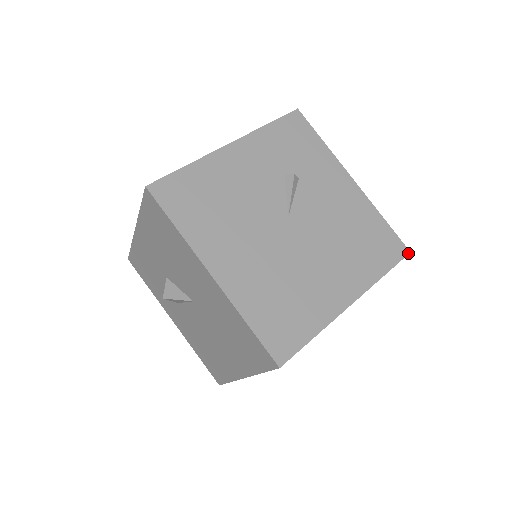
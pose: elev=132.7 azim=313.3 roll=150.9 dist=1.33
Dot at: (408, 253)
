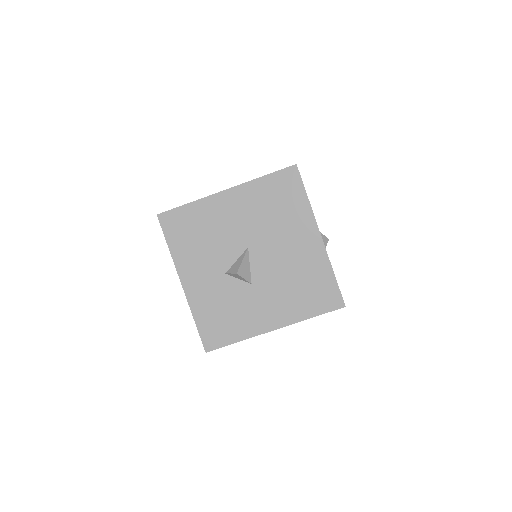
Dot at: occluded
